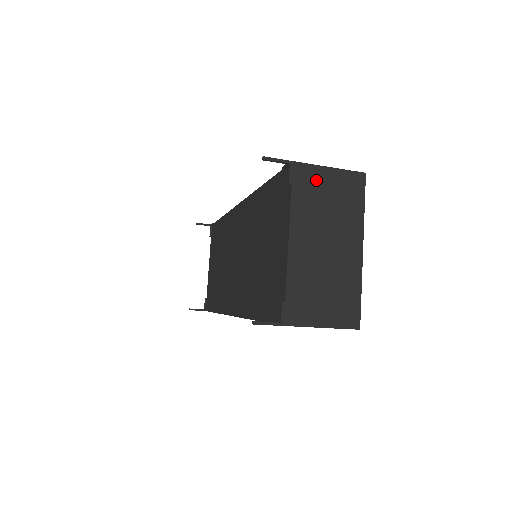
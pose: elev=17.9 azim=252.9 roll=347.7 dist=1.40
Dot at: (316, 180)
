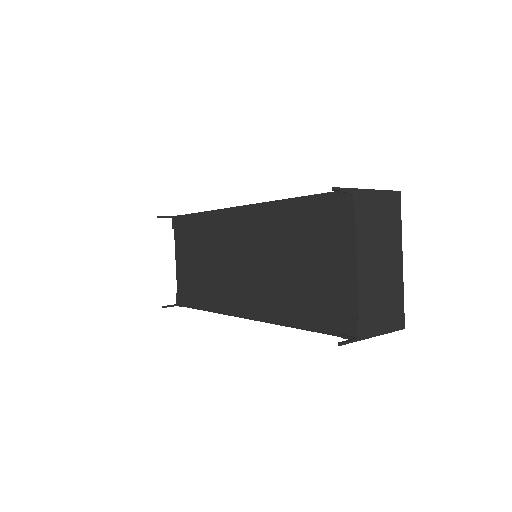
Dot at: (370, 204)
